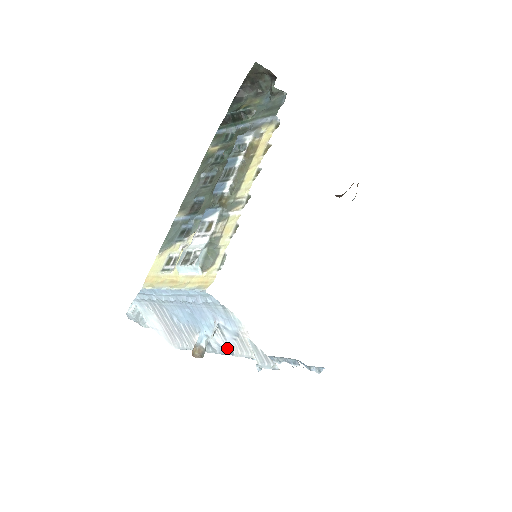
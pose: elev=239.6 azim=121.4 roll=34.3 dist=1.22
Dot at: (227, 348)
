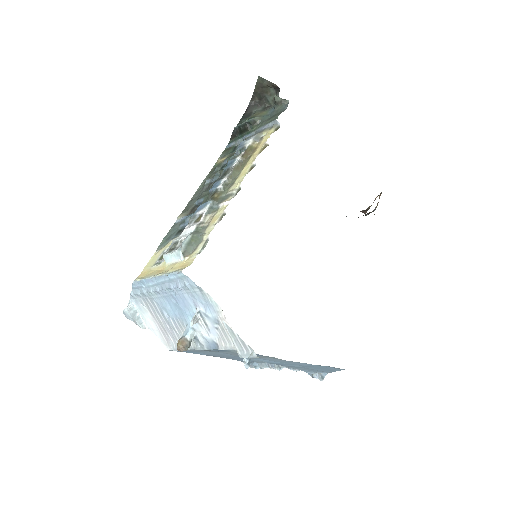
Dot at: (212, 341)
